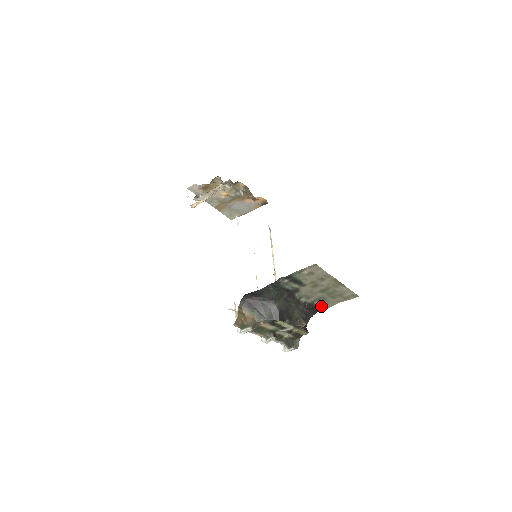
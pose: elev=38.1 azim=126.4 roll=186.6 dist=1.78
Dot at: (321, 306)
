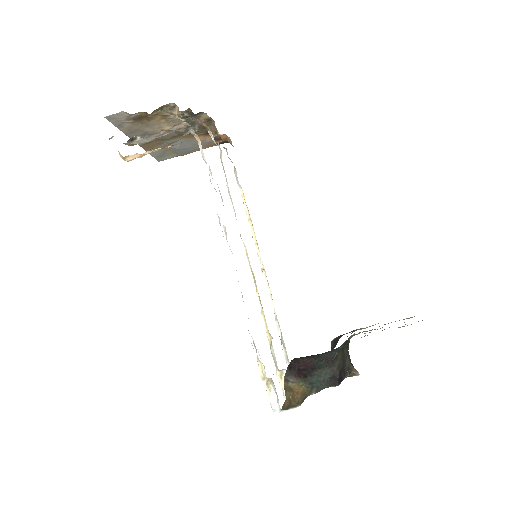
Dot at: occluded
